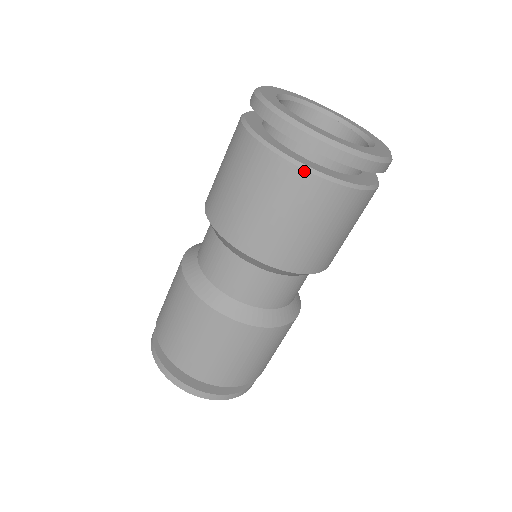
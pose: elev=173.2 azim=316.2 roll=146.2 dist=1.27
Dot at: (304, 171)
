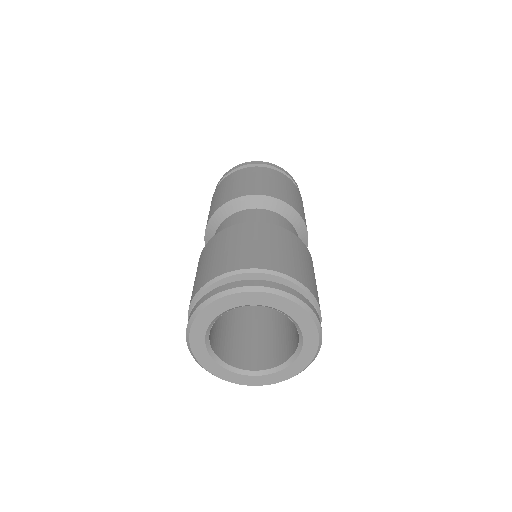
Dot at: occluded
